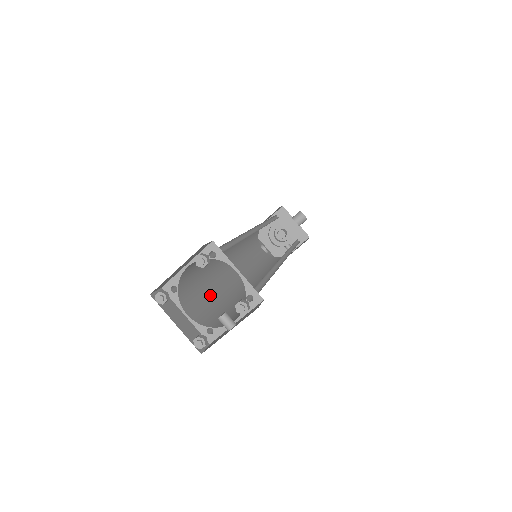
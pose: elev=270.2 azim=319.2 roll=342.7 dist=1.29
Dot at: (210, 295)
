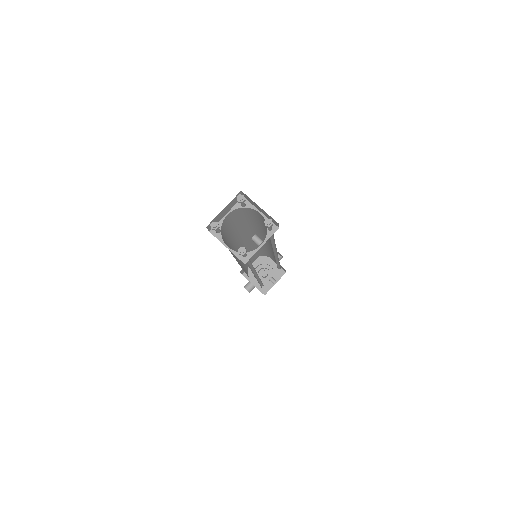
Dot at: occluded
